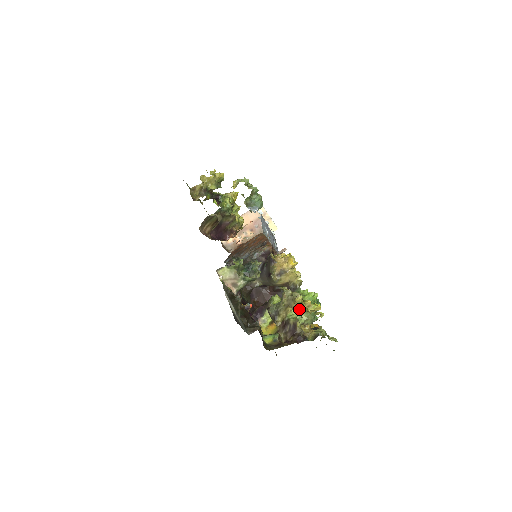
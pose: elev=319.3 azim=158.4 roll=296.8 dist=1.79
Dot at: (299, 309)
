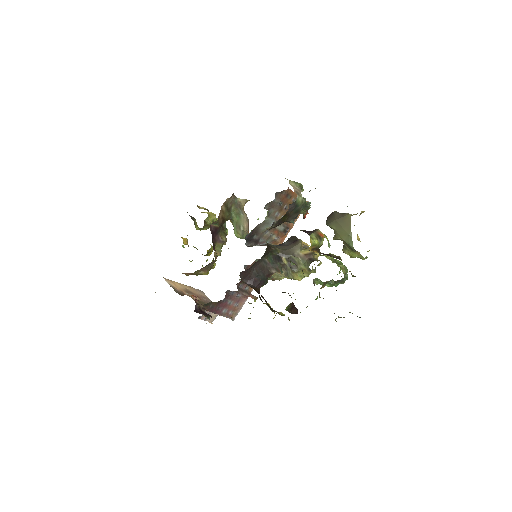
Dot at: (333, 261)
